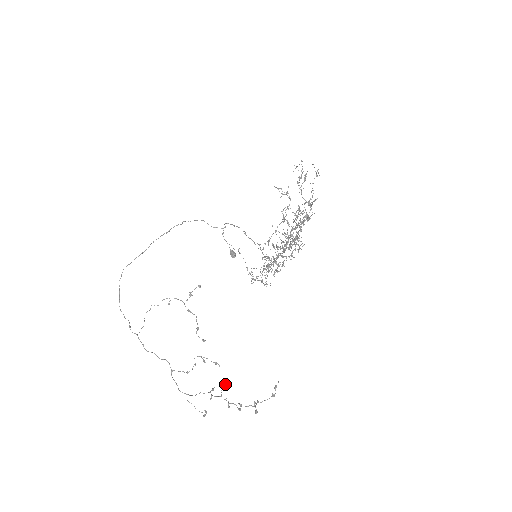
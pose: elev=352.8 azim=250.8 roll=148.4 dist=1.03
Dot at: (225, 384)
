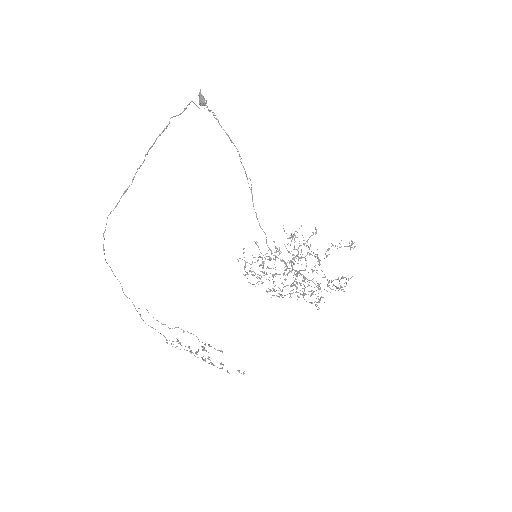
Dot at: occluded
